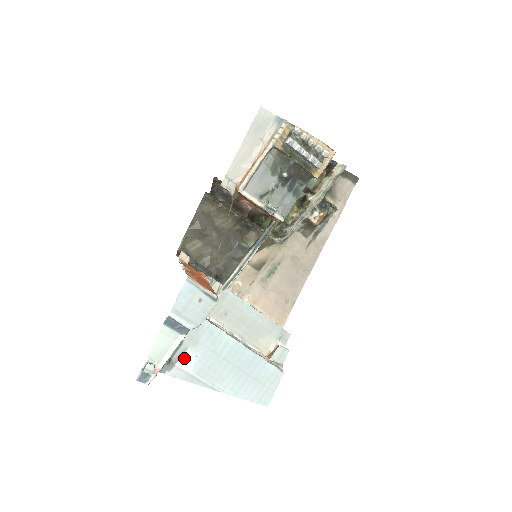
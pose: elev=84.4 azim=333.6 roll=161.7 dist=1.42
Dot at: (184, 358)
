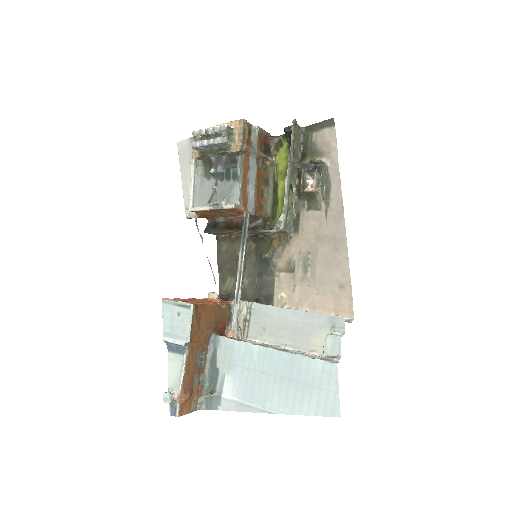
Dot at: (226, 386)
